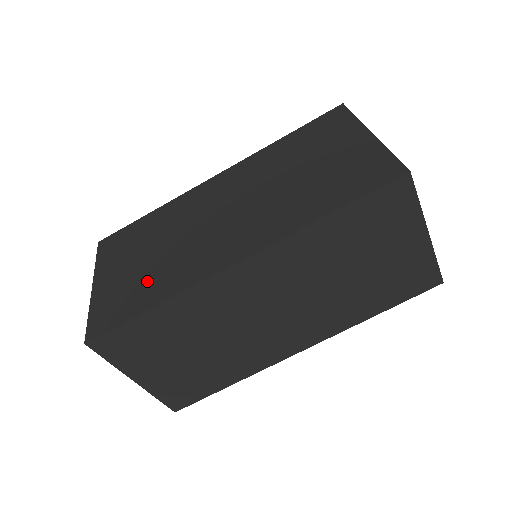
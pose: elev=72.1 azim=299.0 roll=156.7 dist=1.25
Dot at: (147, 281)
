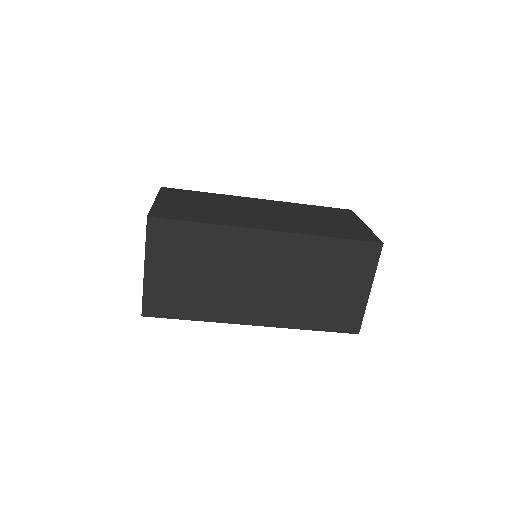
Dot at: (202, 213)
